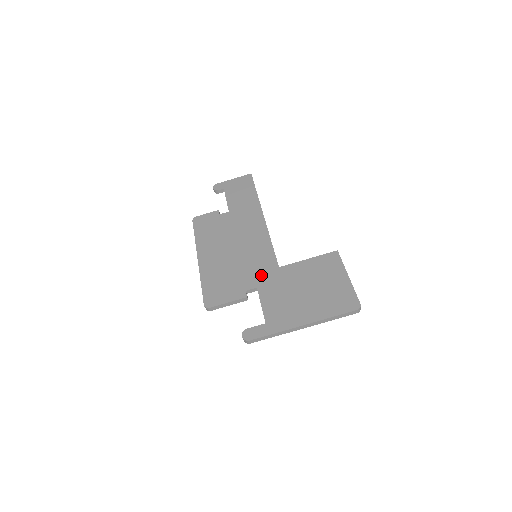
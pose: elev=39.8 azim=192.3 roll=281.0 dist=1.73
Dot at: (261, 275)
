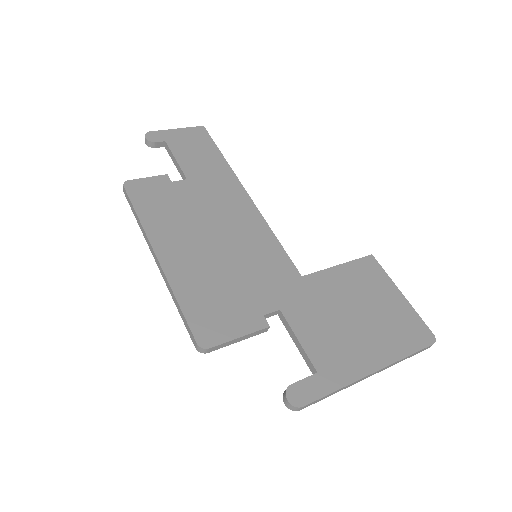
Dot at: (279, 288)
